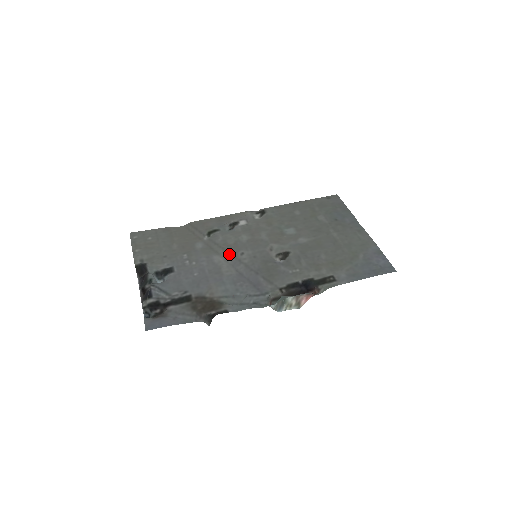
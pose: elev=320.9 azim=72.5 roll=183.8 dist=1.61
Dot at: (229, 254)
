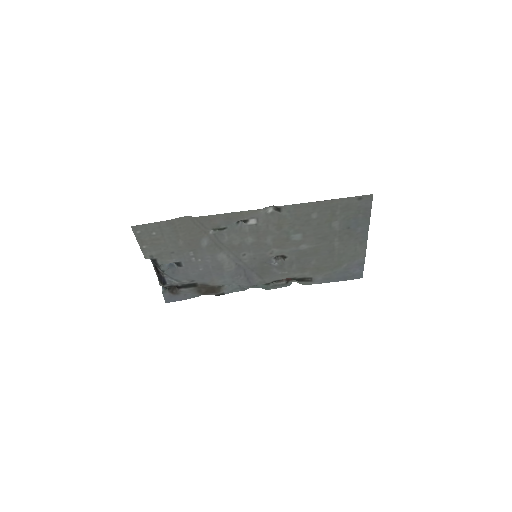
Dot at: (232, 254)
